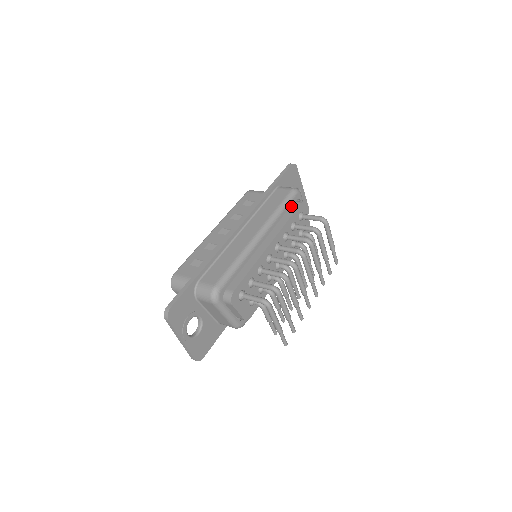
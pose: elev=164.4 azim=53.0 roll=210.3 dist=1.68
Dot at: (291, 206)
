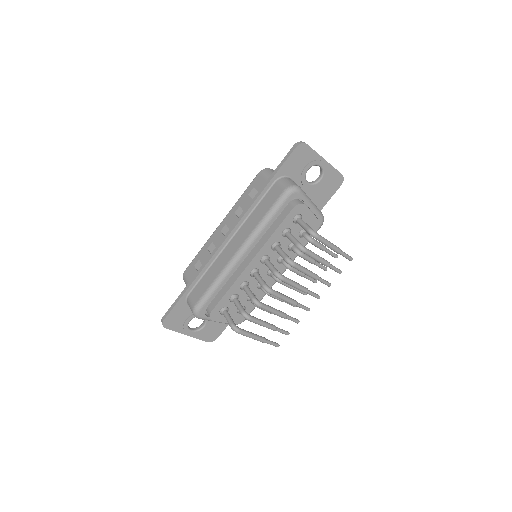
Dot at: (284, 209)
